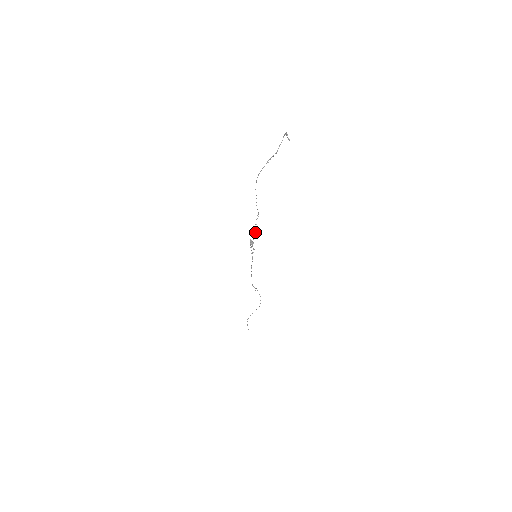
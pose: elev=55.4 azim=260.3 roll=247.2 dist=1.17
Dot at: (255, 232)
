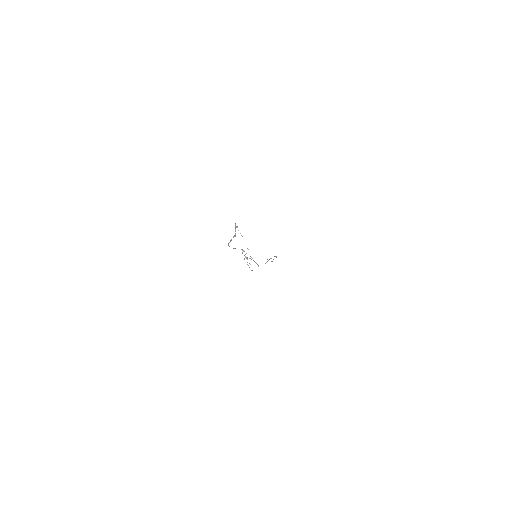
Dot at: occluded
